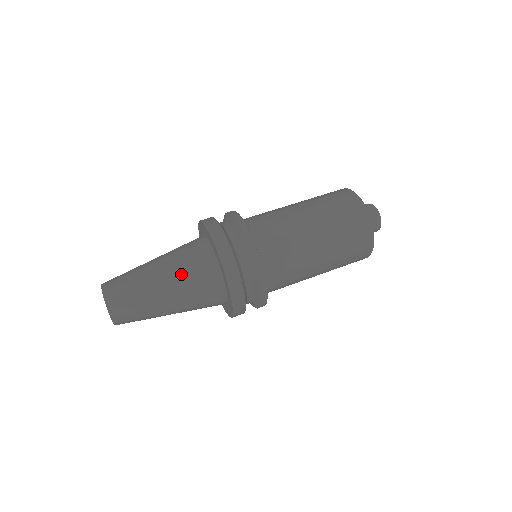
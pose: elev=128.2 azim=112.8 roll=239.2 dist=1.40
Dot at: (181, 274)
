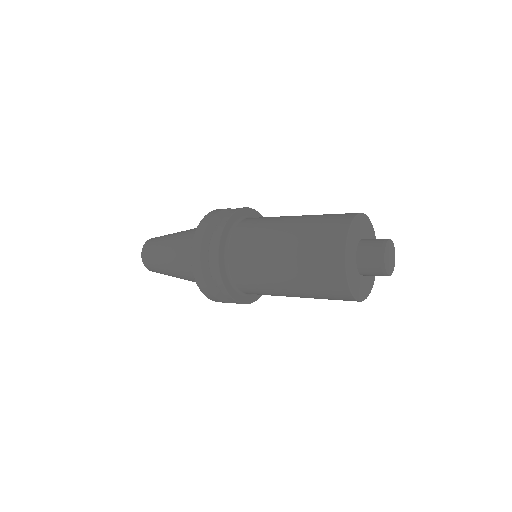
Dot at: (179, 251)
